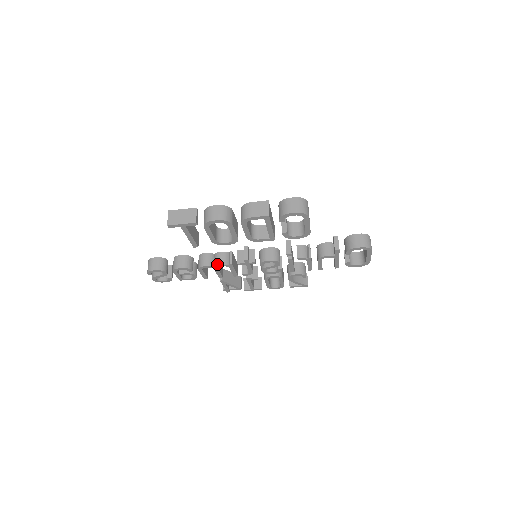
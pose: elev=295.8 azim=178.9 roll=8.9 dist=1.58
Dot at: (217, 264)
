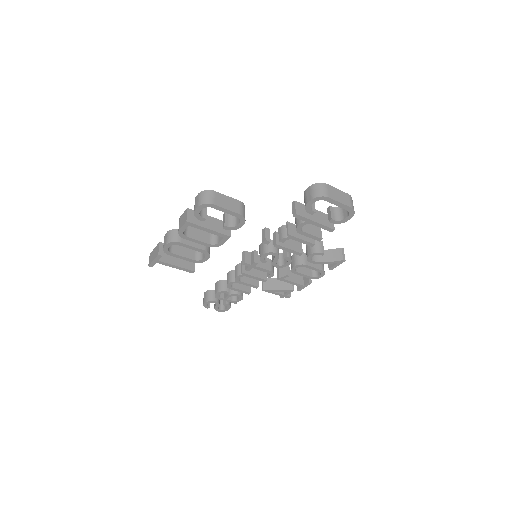
Dot at: occluded
